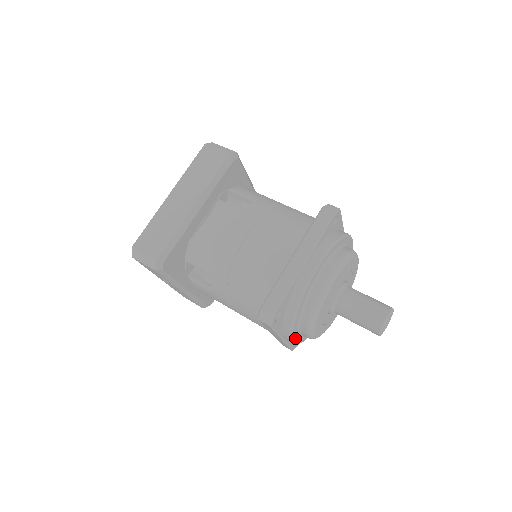
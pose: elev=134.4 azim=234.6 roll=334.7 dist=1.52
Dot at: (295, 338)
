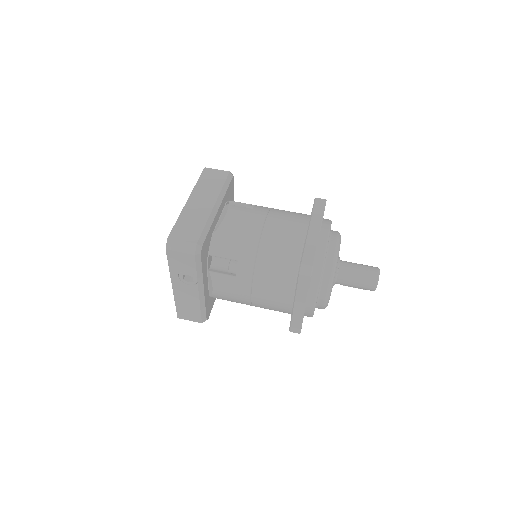
Dot at: (316, 302)
